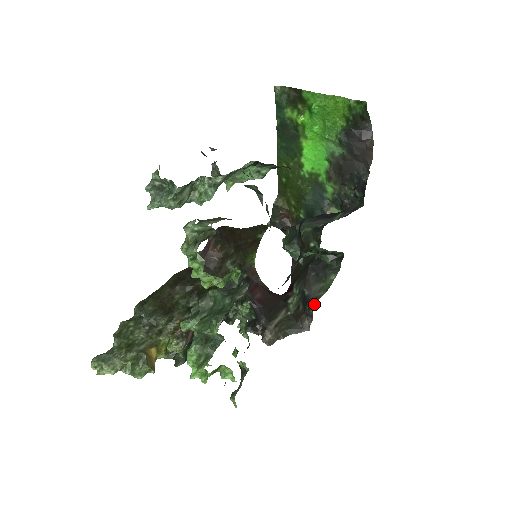
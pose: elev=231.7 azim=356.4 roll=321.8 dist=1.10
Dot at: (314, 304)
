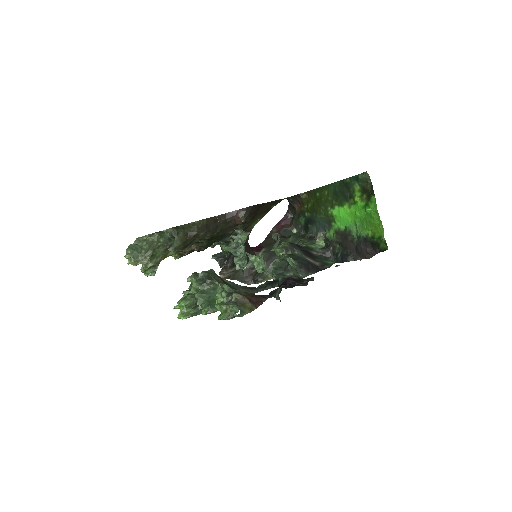
Dot at: (261, 281)
